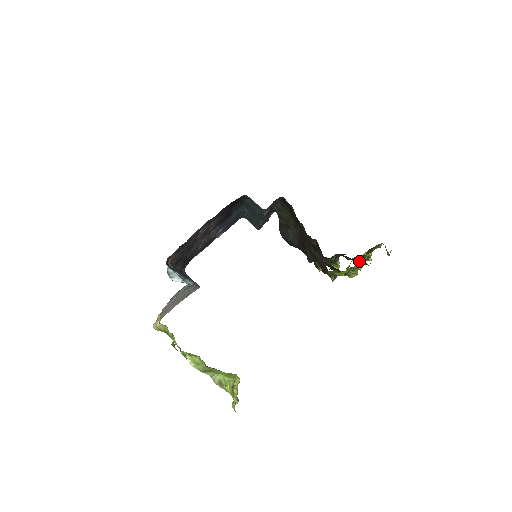
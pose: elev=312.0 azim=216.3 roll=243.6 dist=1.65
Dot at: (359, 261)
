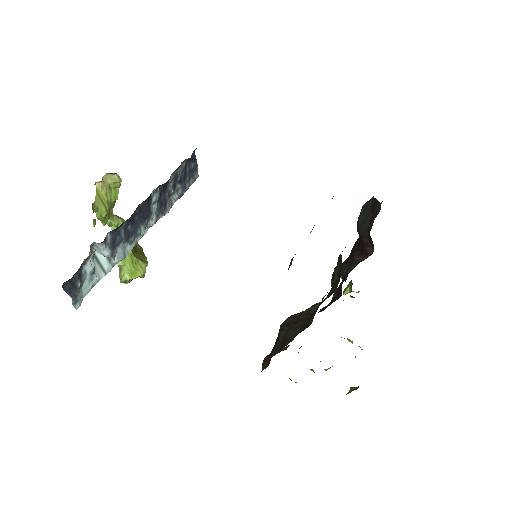
Dot at: (348, 339)
